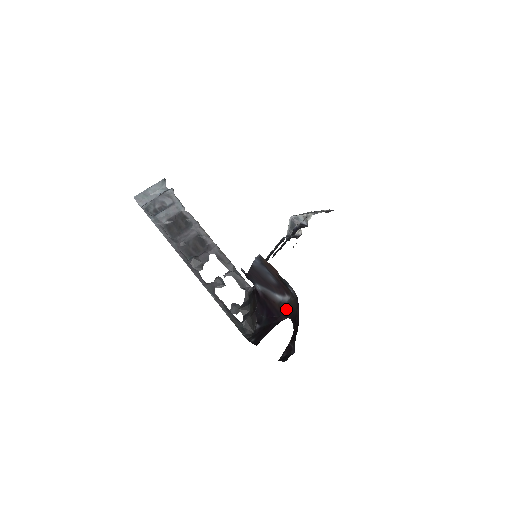
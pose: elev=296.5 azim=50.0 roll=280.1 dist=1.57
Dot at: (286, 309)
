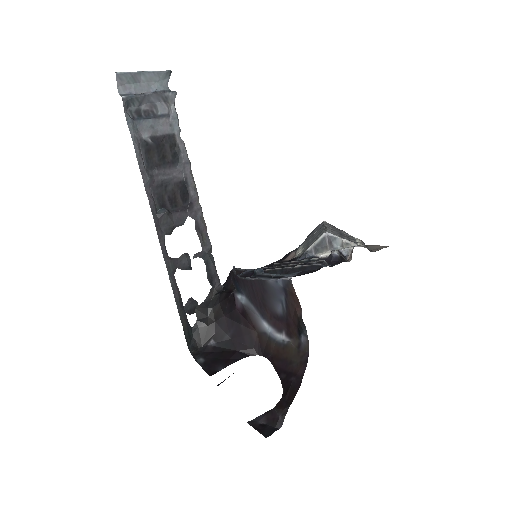
Dot at: (270, 347)
